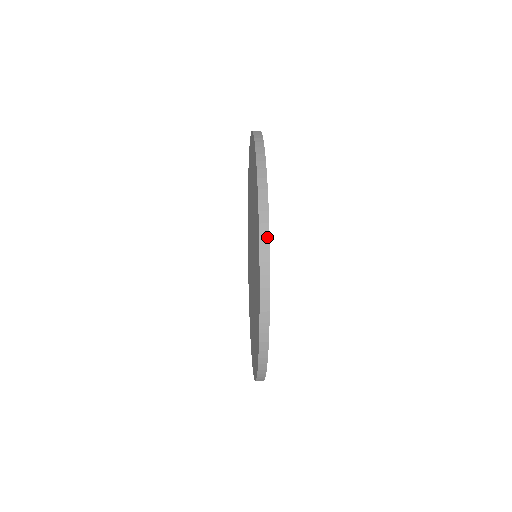
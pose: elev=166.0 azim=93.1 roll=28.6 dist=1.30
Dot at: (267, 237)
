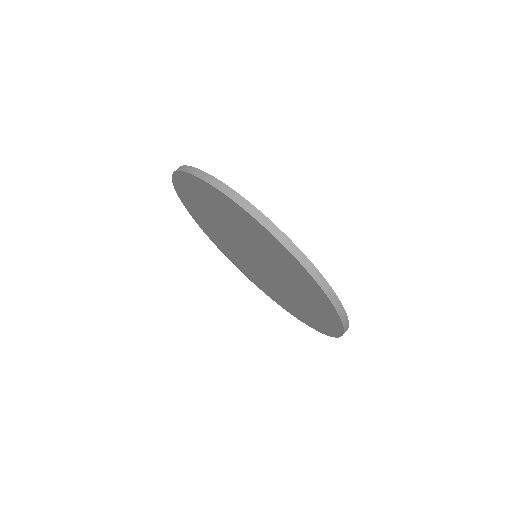
Dot at: (324, 281)
